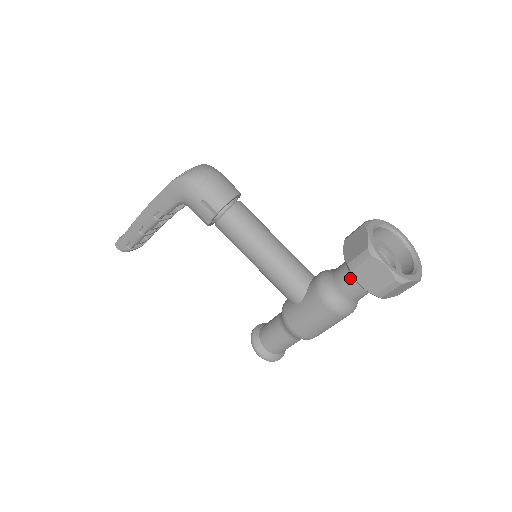
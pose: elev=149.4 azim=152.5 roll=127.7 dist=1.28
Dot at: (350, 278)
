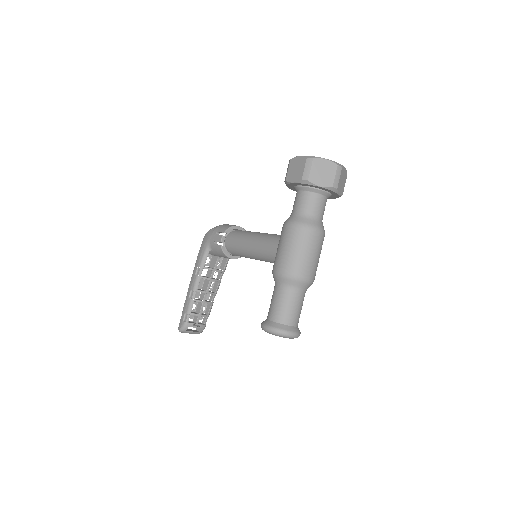
Dot at: (296, 197)
